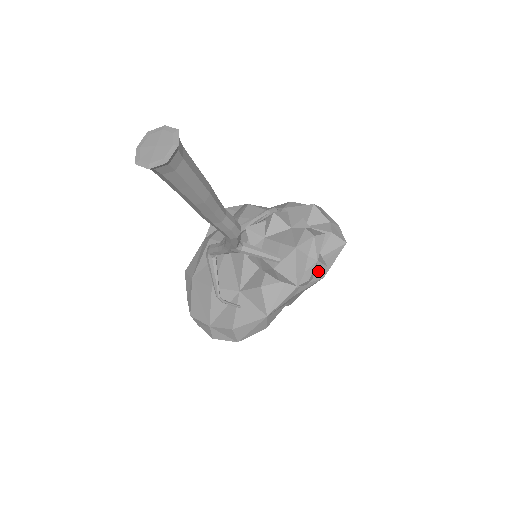
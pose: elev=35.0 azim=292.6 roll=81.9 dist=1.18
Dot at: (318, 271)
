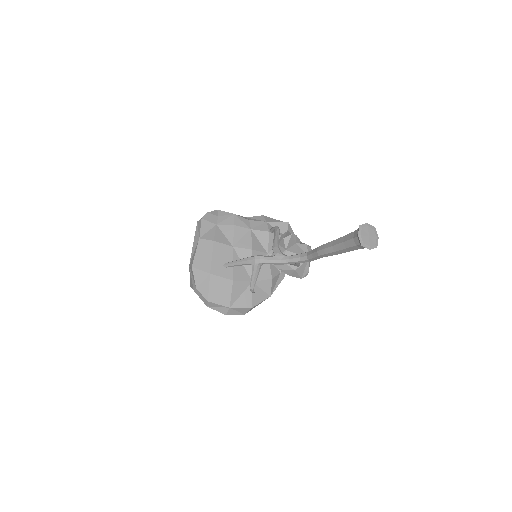
Dot at: occluded
